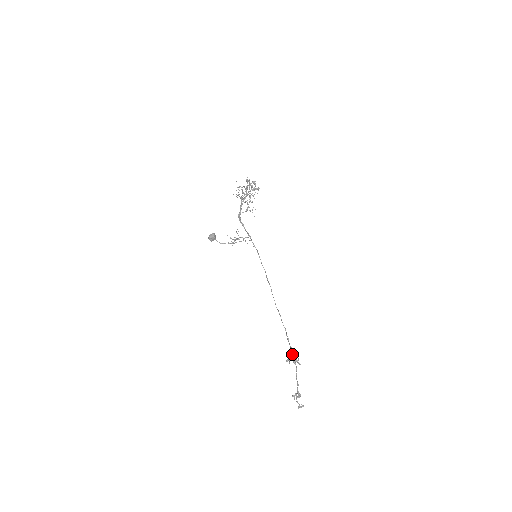
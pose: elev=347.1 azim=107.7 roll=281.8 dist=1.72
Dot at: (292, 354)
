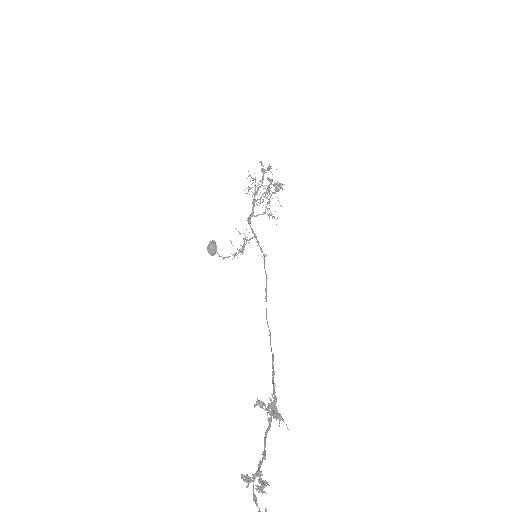
Dot at: (273, 400)
